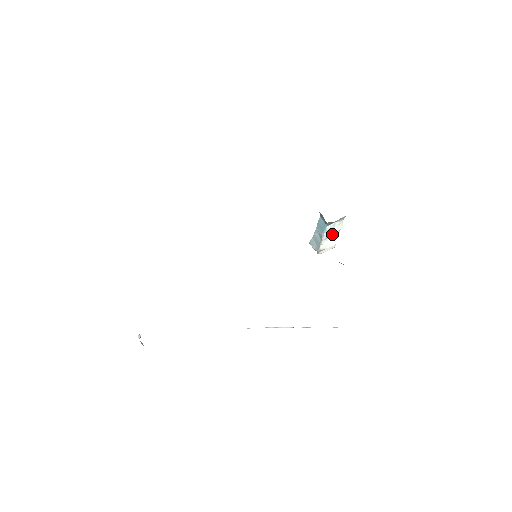
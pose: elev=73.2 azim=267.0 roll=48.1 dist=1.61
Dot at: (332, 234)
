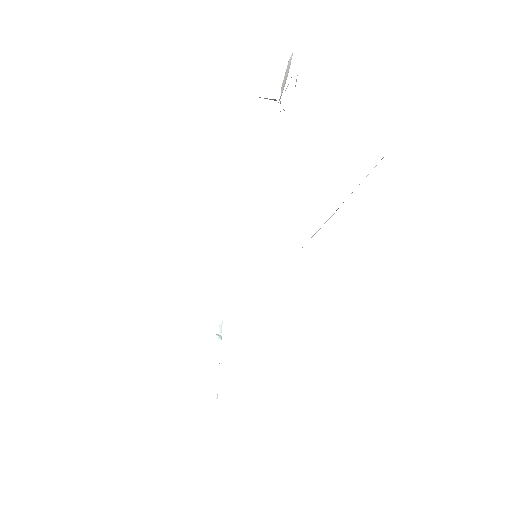
Dot at: occluded
